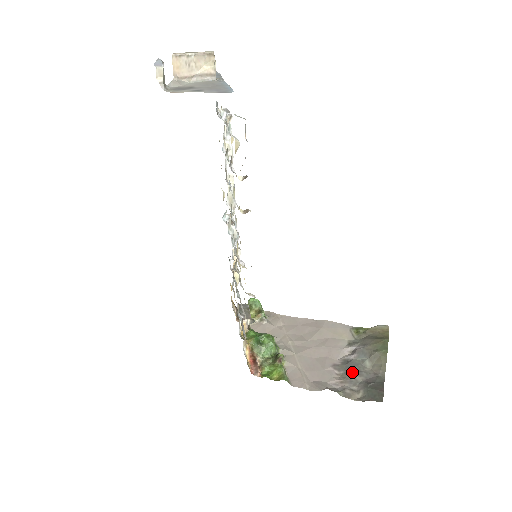
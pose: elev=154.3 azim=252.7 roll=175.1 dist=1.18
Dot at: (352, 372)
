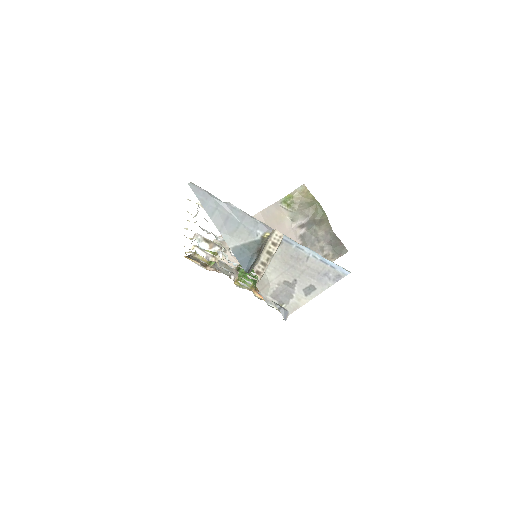
Dot at: (314, 243)
